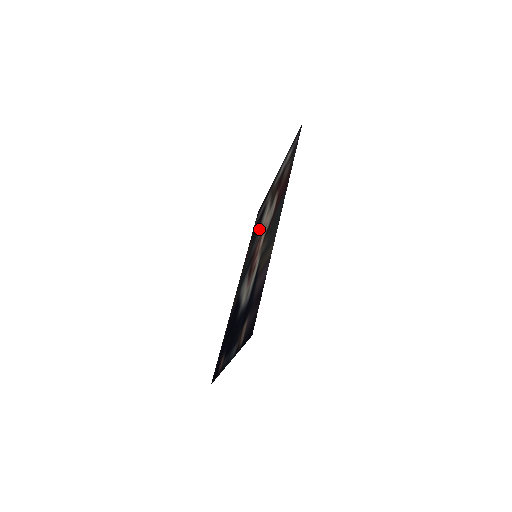
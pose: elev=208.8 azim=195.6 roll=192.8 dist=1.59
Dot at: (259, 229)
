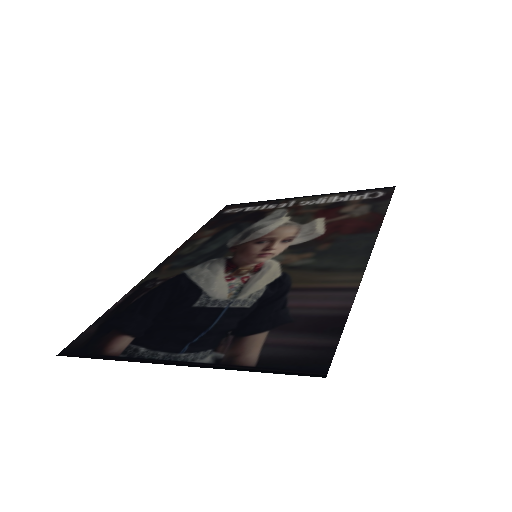
Dot at: (252, 228)
